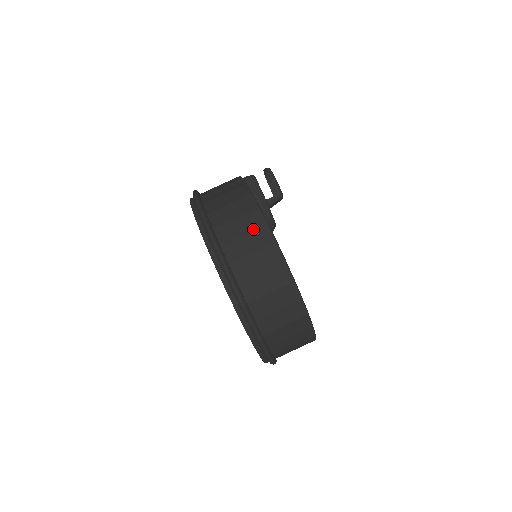
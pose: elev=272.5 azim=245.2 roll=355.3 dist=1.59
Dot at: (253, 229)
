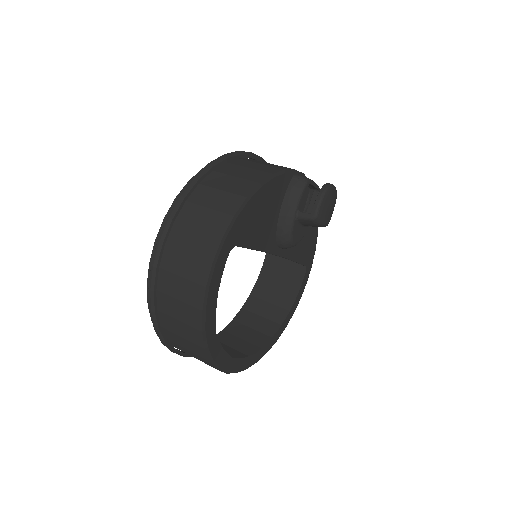
Dot at: (220, 210)
